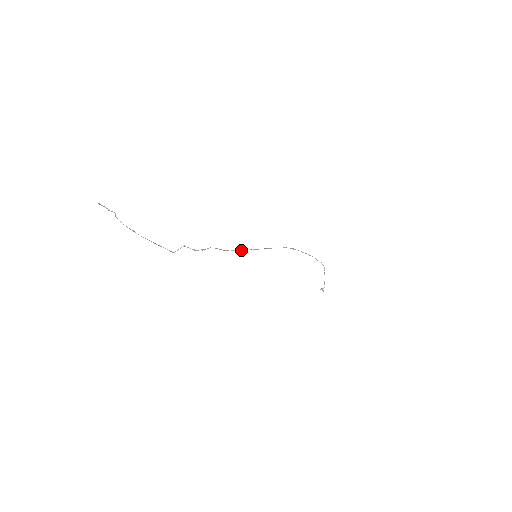
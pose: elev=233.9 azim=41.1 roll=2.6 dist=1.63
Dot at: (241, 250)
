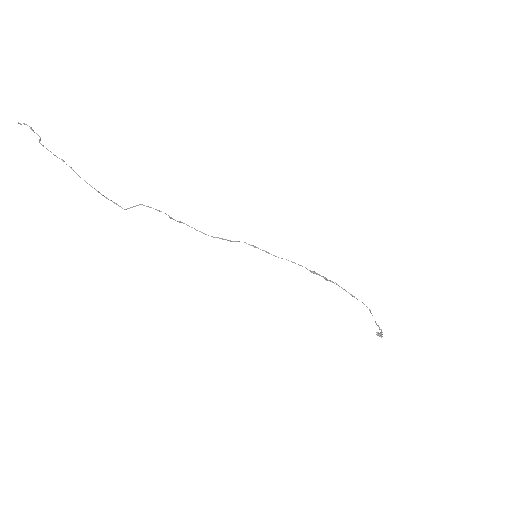
Dot at: (231, 241)
